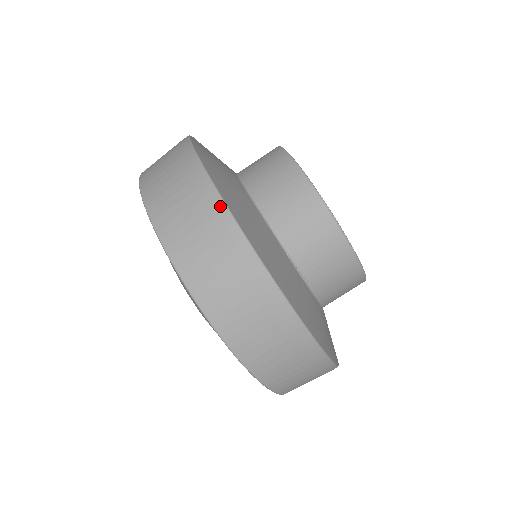
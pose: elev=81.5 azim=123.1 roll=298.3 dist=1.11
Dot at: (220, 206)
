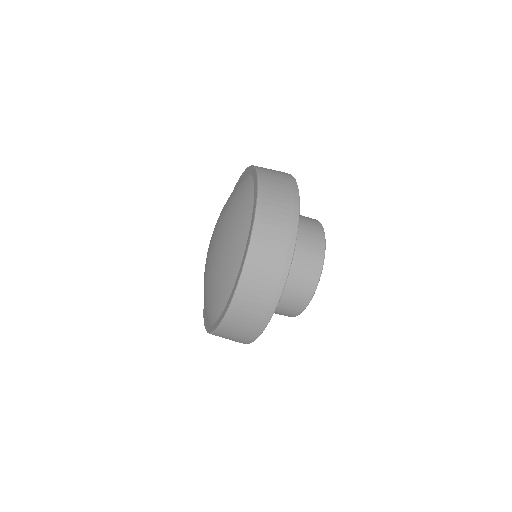
Dot at: (288, 264)
